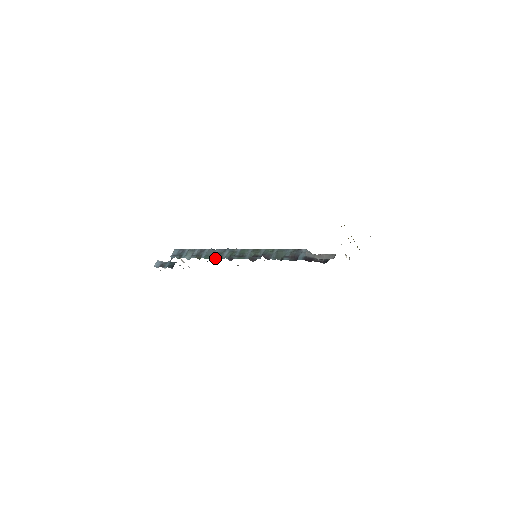
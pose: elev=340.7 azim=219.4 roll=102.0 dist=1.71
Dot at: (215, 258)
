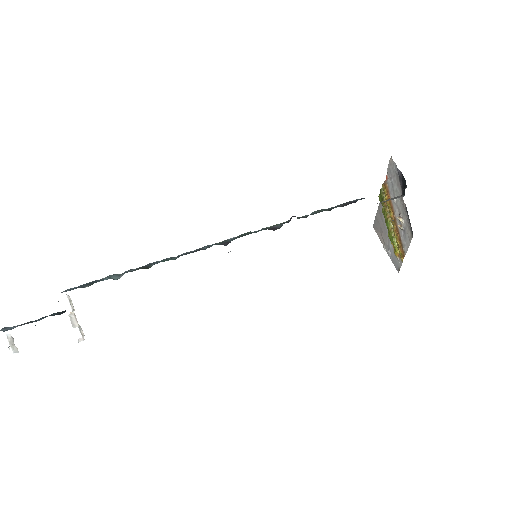
Dot at: (189, 253)
